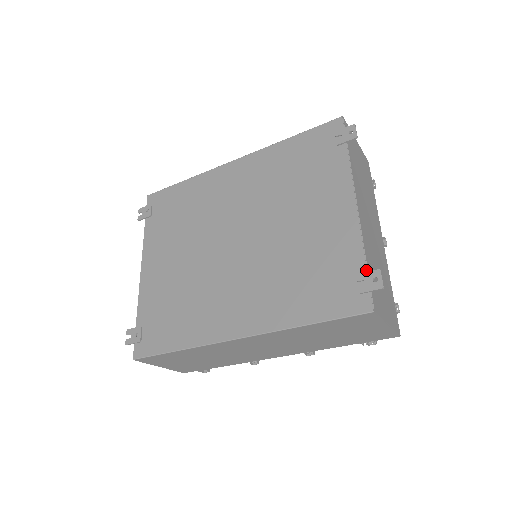
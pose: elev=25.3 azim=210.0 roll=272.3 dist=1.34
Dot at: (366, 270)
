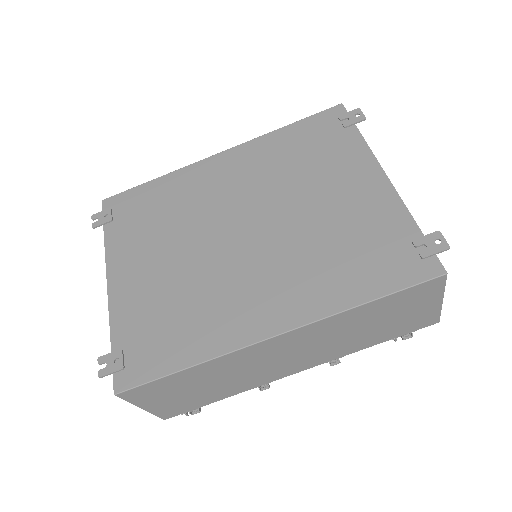
Dot at: (422, 234)
